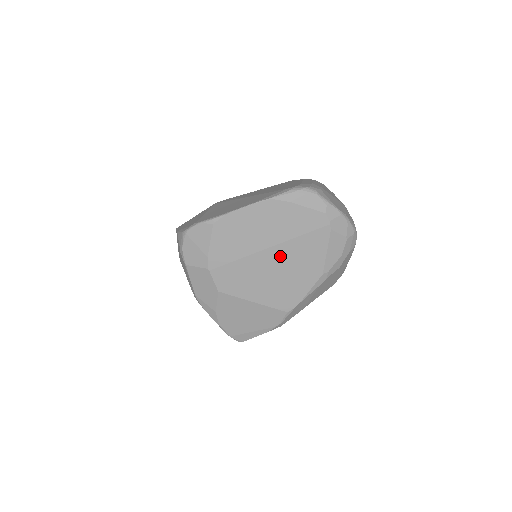
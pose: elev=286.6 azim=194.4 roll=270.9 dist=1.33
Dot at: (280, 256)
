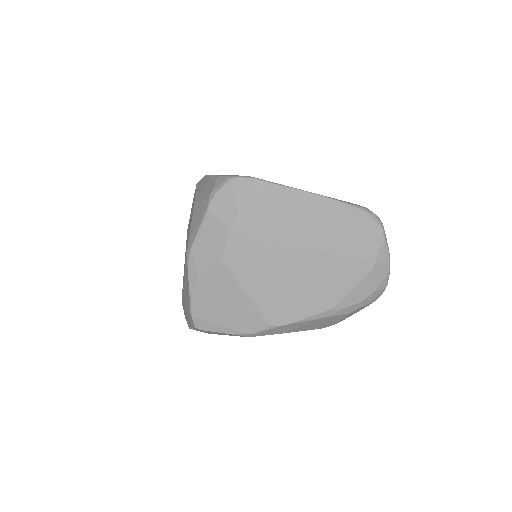
Dot at: (307, 264)
